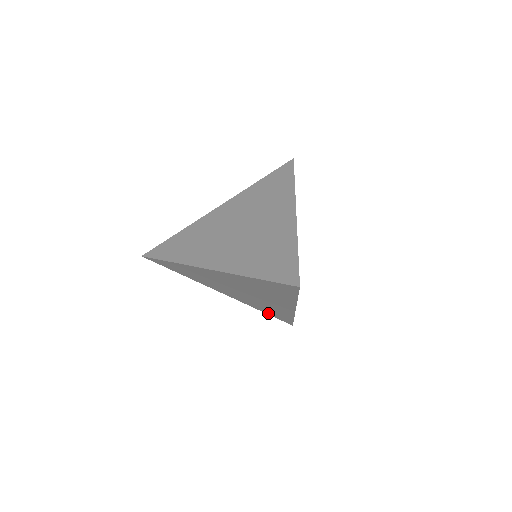
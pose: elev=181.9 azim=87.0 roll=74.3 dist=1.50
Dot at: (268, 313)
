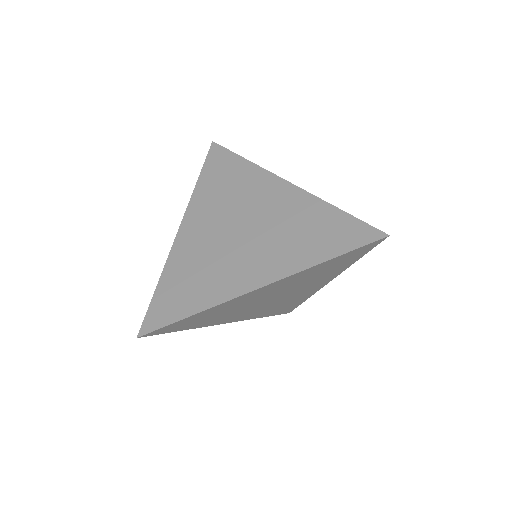
Dot at: (271, 314)
